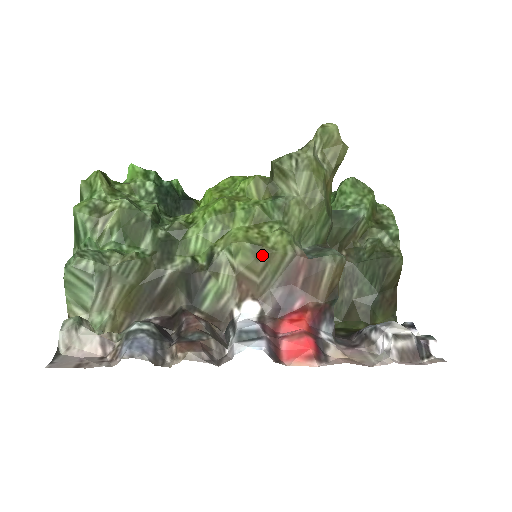
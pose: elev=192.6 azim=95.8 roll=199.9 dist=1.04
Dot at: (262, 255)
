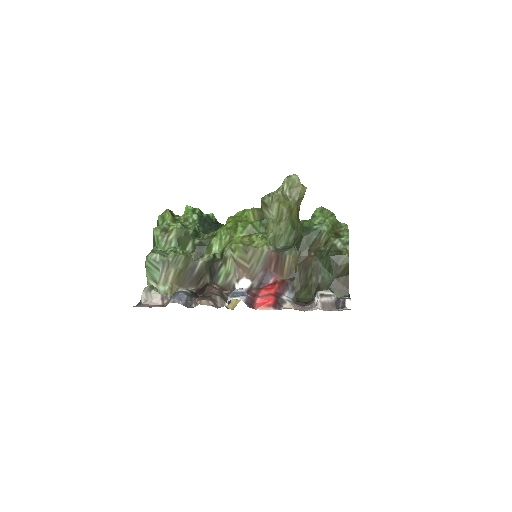
Dot at: (249, 251)
